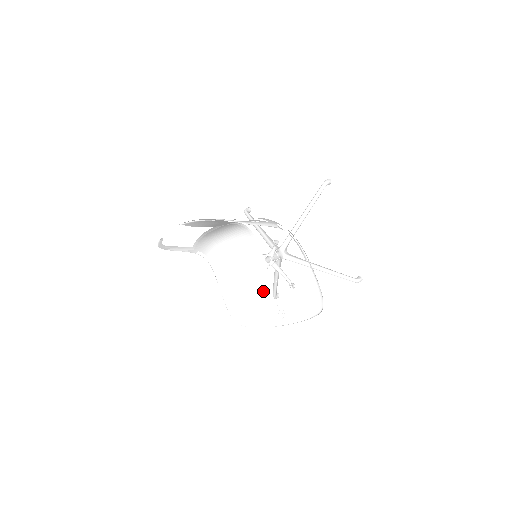
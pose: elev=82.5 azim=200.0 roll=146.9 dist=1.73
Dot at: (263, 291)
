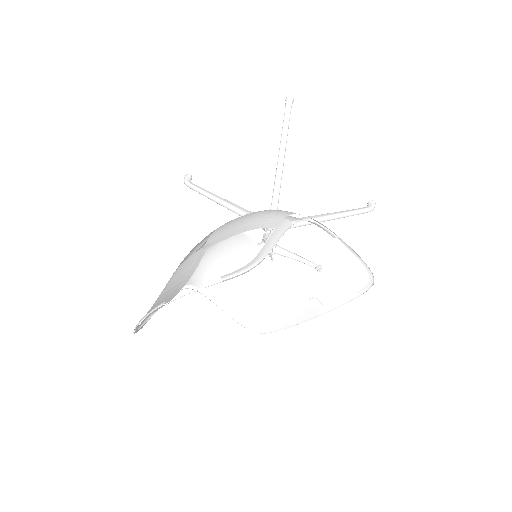
Dot at: (280, 289)
